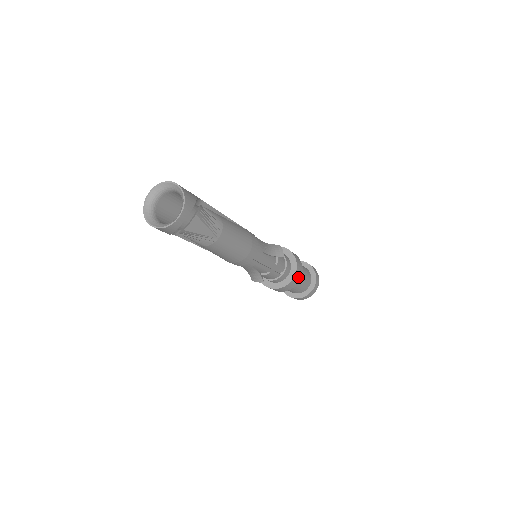
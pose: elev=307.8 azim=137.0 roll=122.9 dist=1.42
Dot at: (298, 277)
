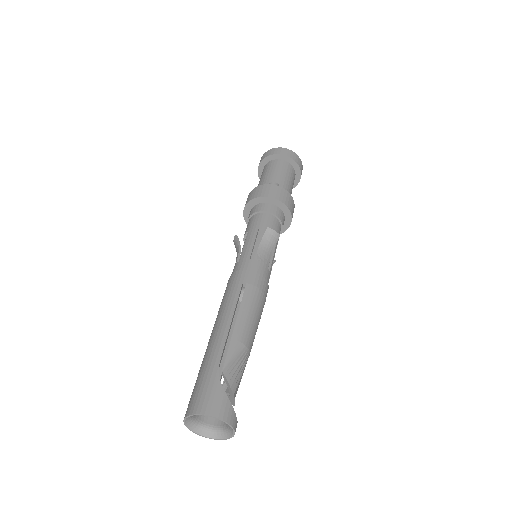
Dot at: (293, 208)
